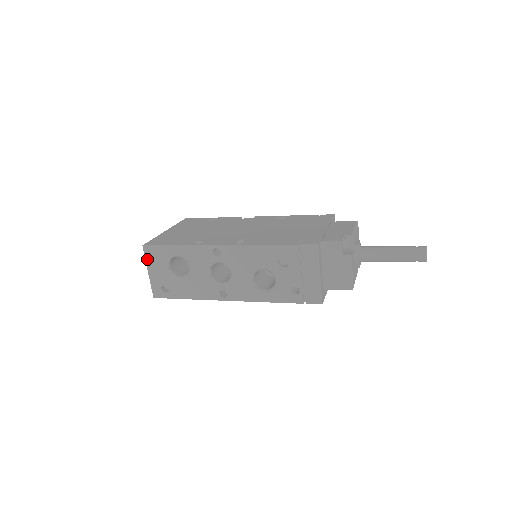
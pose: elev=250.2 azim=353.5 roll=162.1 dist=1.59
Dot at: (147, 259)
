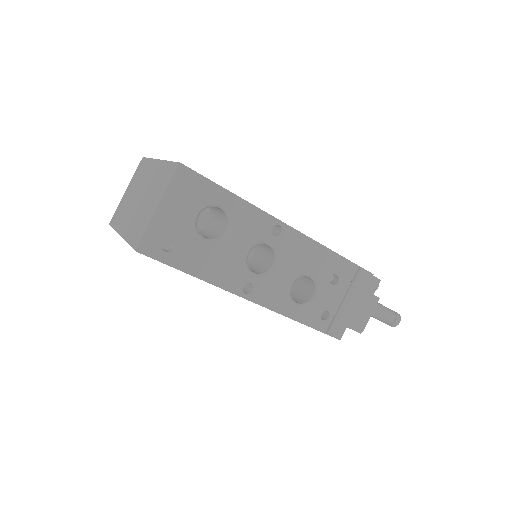
Dot at: (172, 186)
